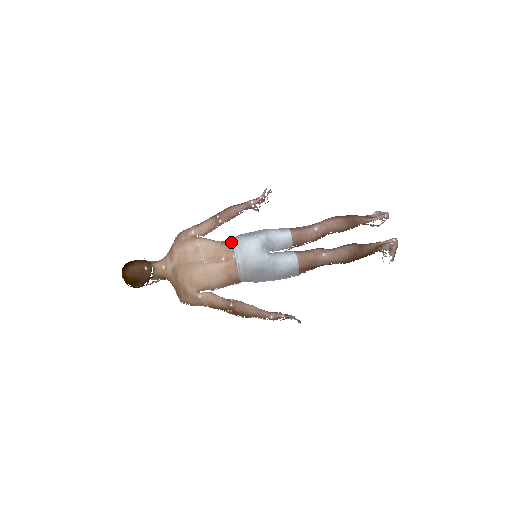
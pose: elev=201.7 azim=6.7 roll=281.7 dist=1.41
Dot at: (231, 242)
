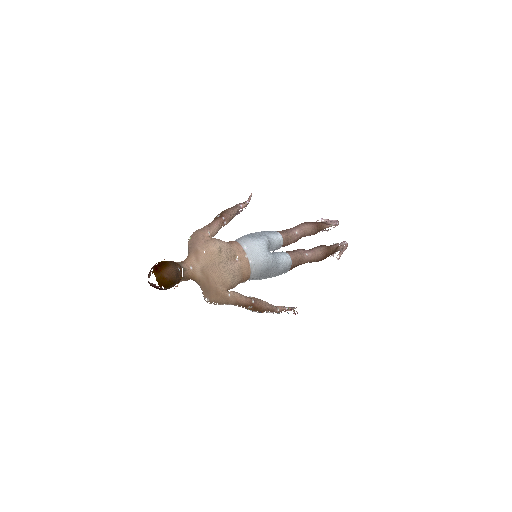
Dot at: (240, 243)
